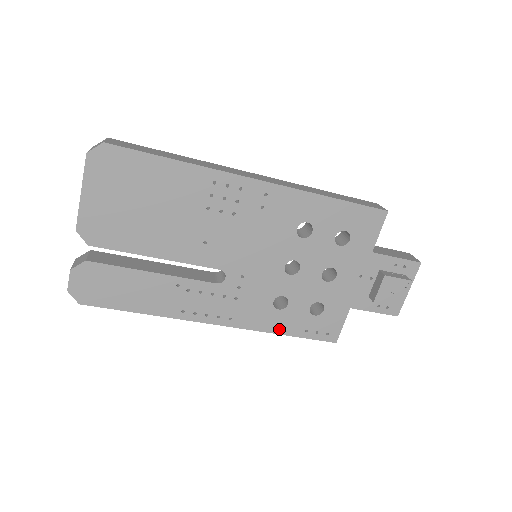
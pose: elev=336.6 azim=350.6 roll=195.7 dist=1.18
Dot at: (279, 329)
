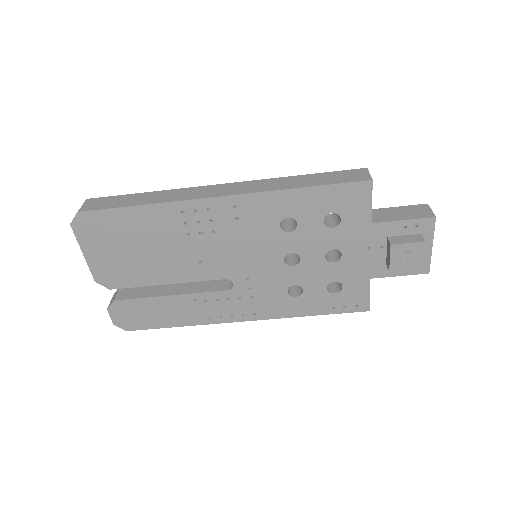
Dot at: (304, 312)
